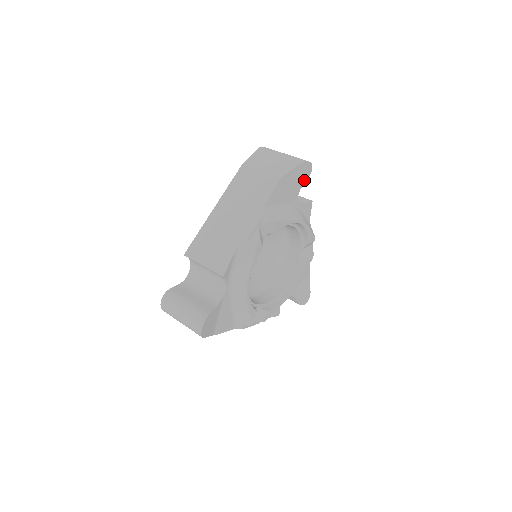
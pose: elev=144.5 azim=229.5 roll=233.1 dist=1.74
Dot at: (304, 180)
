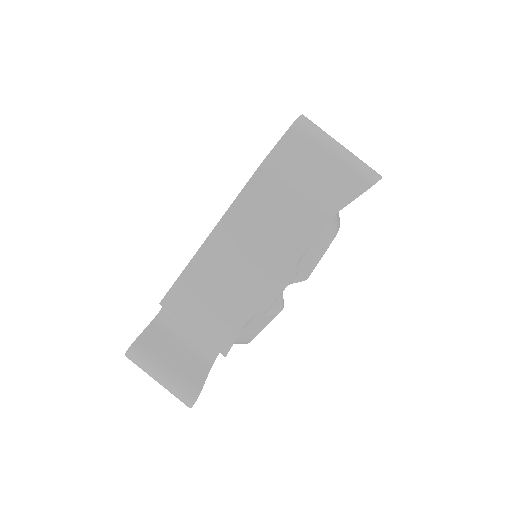
Dot at: occluded
